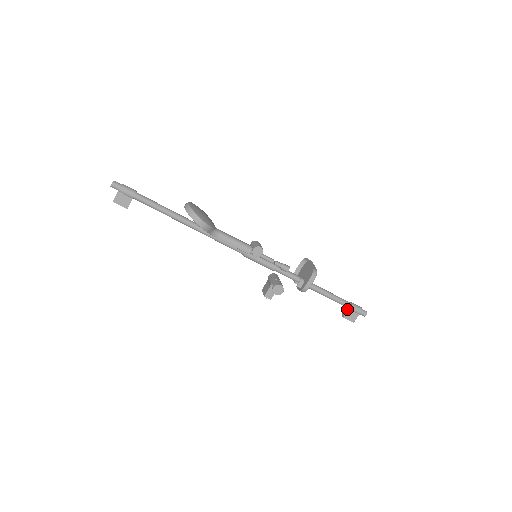
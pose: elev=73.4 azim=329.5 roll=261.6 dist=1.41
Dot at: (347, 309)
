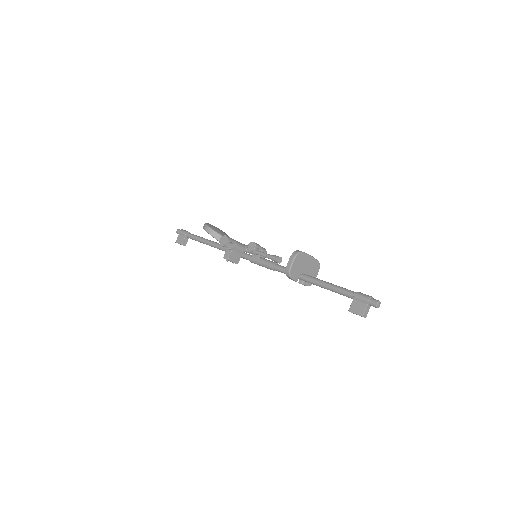
Dot at: (353, 300)
